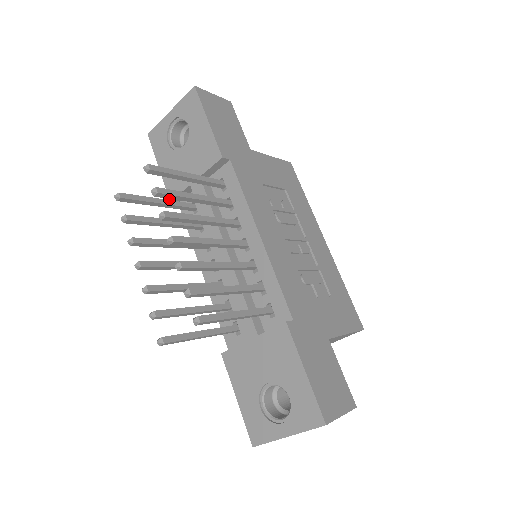
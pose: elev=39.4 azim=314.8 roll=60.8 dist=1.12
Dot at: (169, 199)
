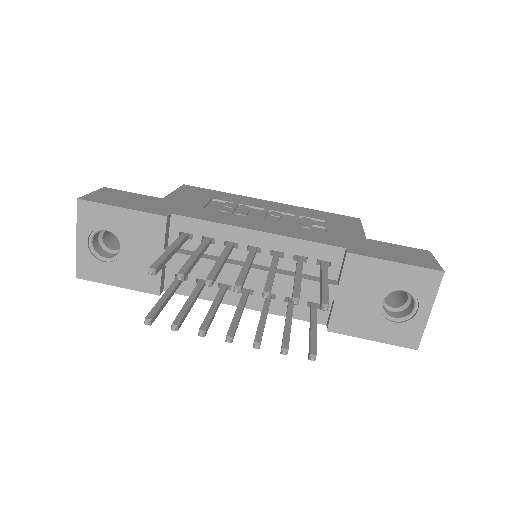
Dot at: occluded
